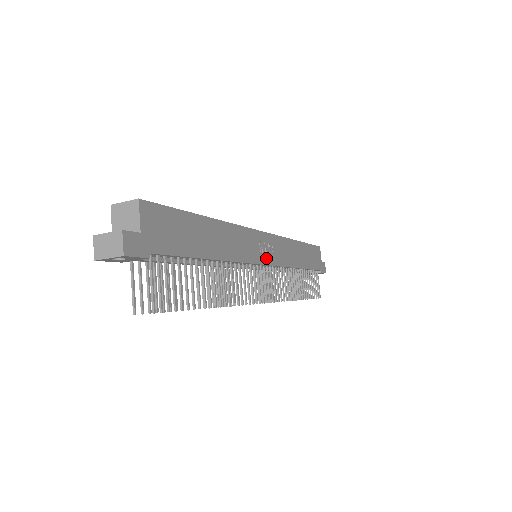
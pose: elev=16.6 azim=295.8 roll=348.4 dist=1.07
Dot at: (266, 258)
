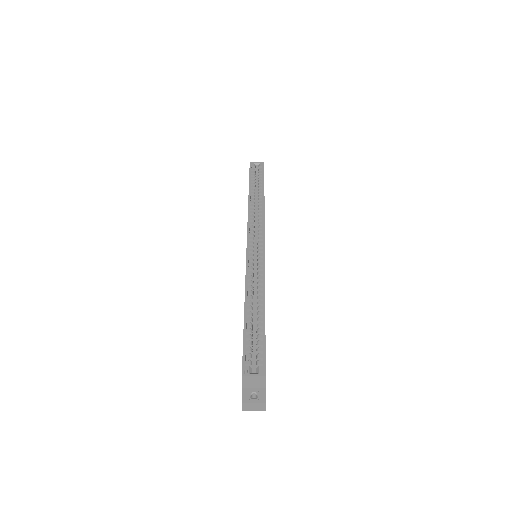
Dot at: occluded
